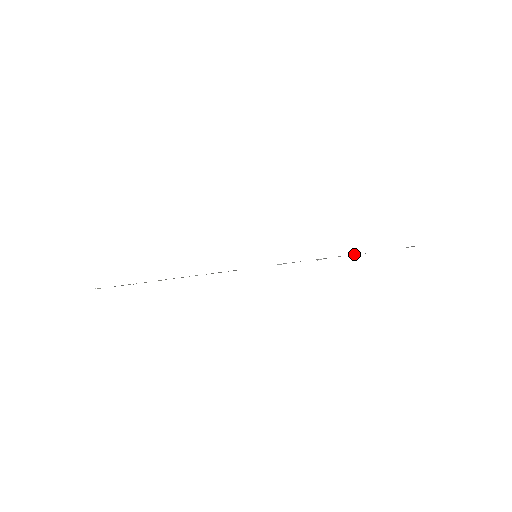
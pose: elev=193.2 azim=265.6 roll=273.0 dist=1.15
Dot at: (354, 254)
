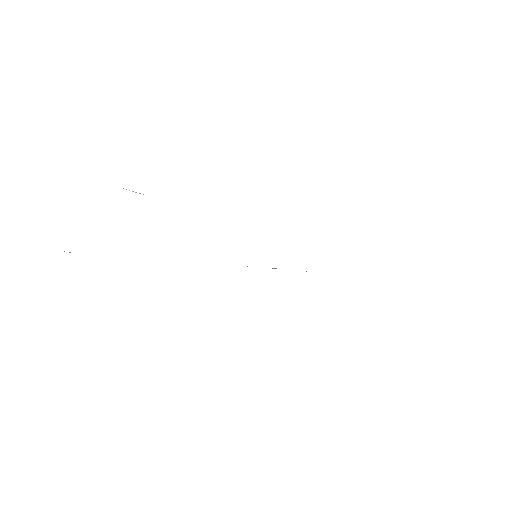
Dot at: occluded
